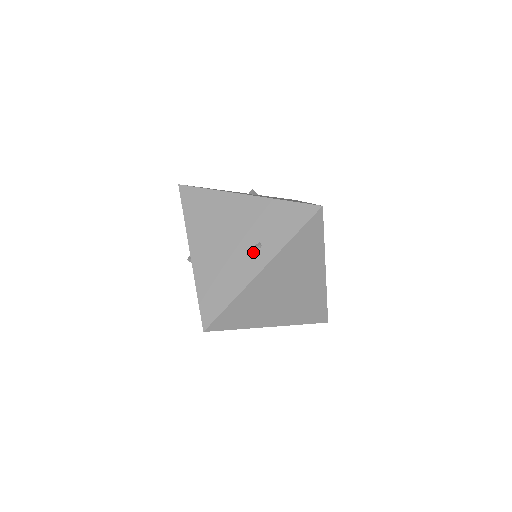
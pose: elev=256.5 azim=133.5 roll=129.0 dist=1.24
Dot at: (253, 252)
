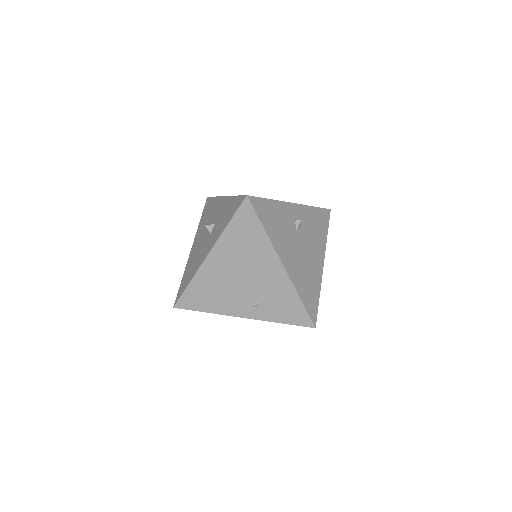
Dot at: (248, 303)
